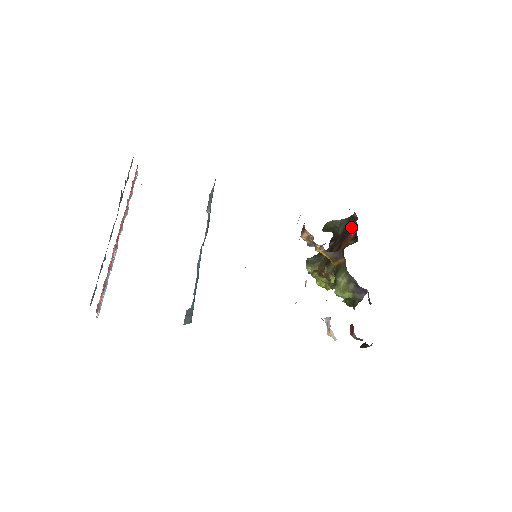
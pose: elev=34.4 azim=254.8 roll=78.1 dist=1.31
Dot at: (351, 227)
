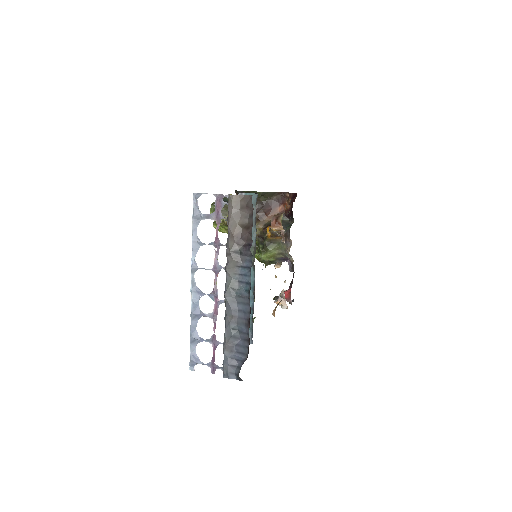
Dot at: (278, 201)
